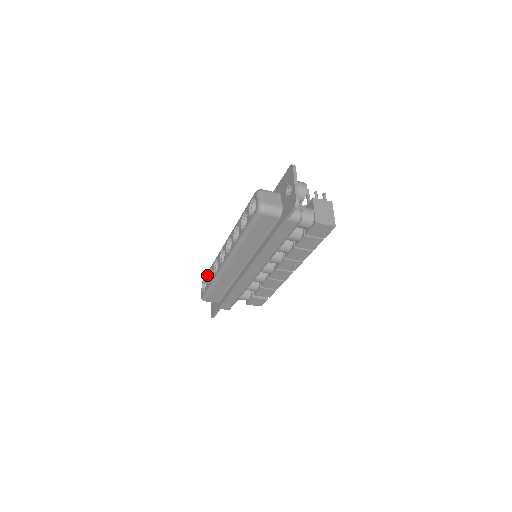
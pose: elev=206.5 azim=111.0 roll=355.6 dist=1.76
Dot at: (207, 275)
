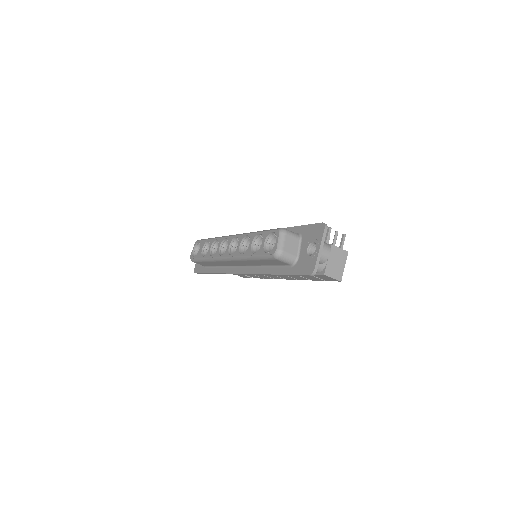
Dot at: (203, 243)
